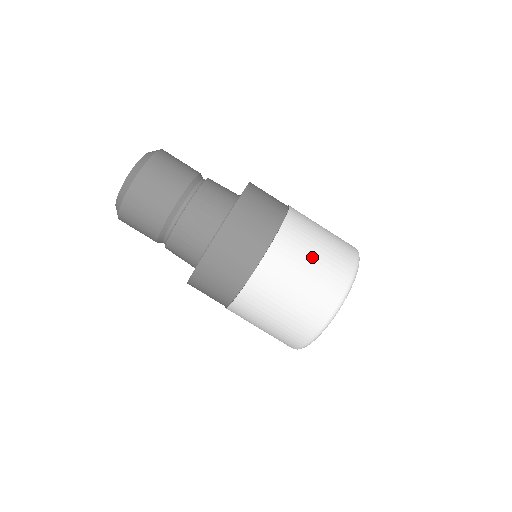
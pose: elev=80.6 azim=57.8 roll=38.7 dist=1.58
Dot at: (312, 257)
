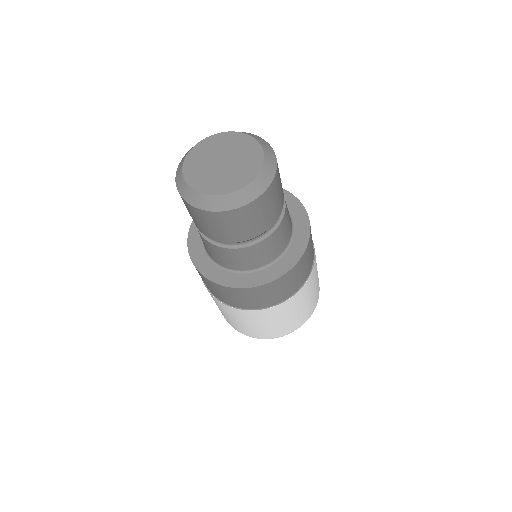
Dot at: (251, 325)
